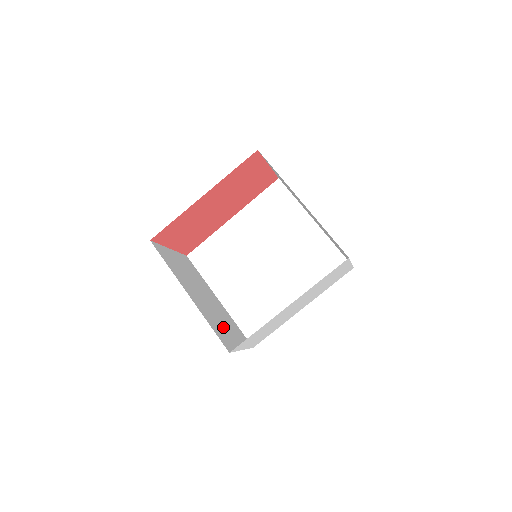
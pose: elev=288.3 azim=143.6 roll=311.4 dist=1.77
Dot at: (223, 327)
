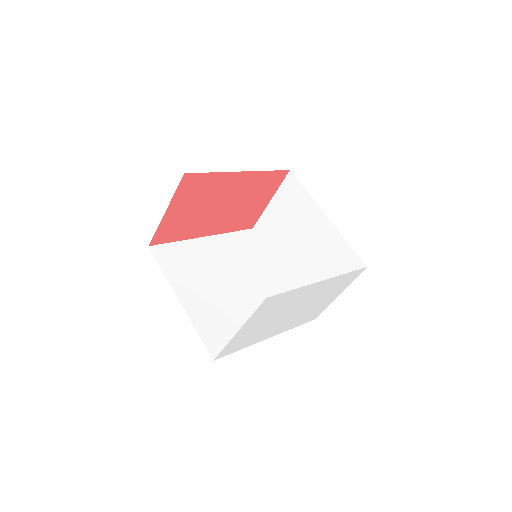
Dot at: occluded
